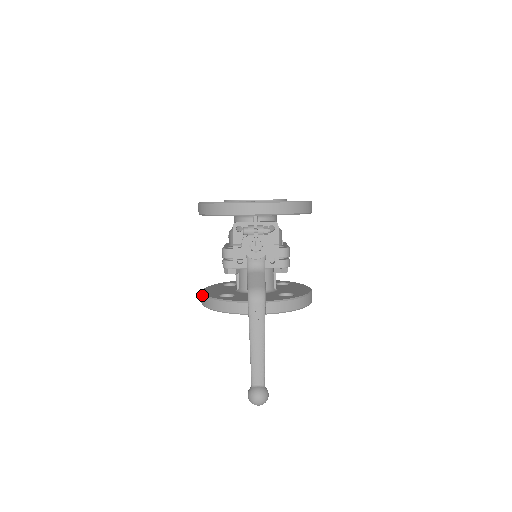
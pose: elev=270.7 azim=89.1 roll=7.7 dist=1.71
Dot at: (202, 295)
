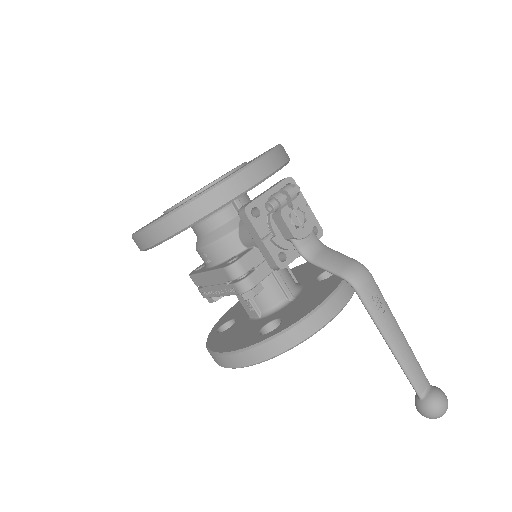
Dot at: (235, 354)
